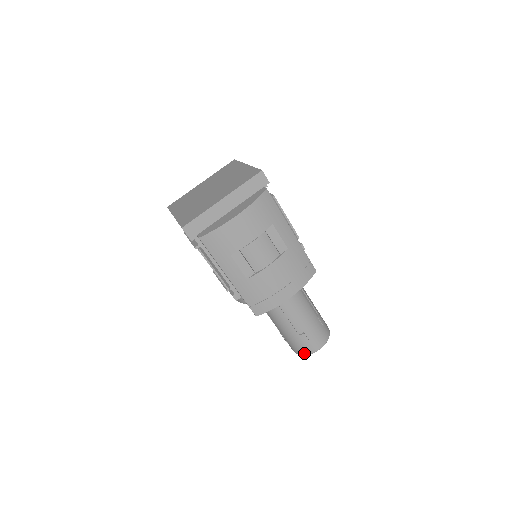
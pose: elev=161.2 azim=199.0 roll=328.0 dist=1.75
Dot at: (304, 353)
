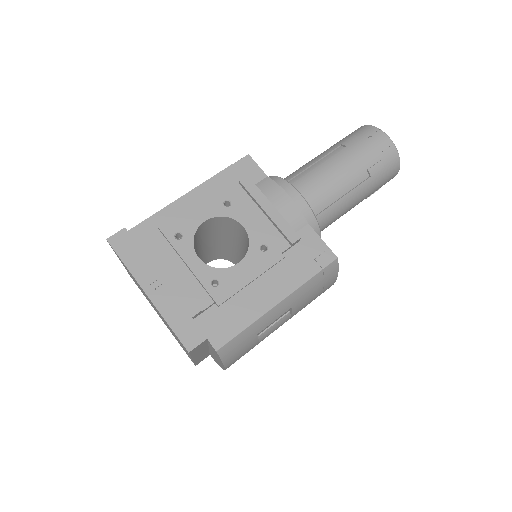
Dot at: occluded
